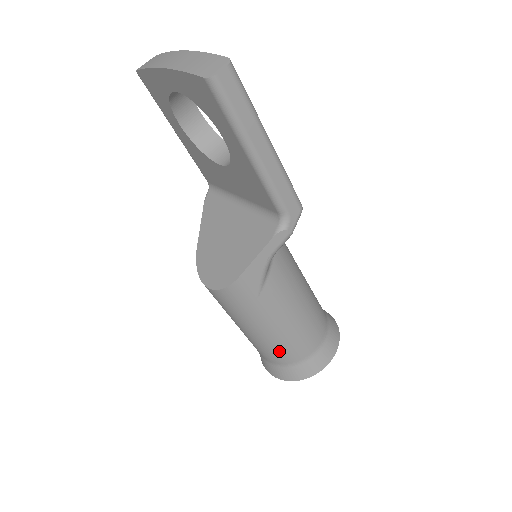
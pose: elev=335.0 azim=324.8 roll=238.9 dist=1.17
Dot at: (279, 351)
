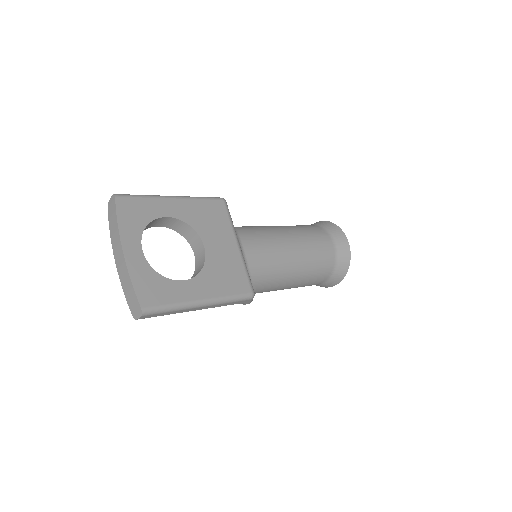
Dot at: occluded
